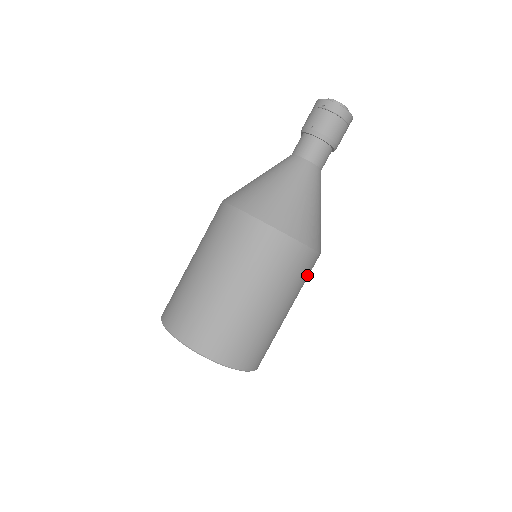
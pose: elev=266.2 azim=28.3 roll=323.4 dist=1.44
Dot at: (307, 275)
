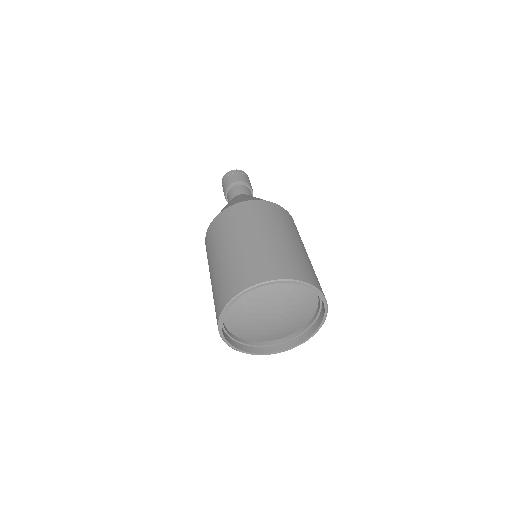
Dot at: occluded
